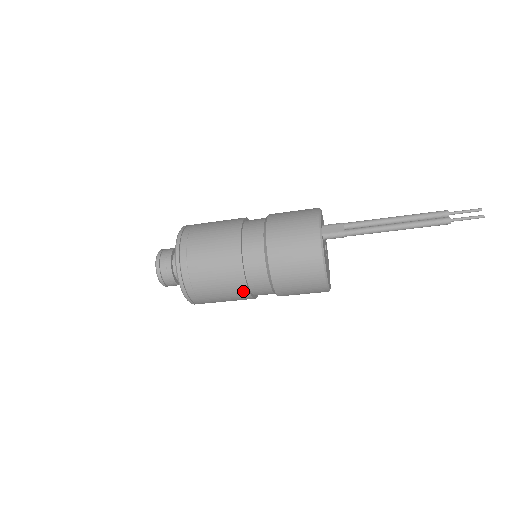
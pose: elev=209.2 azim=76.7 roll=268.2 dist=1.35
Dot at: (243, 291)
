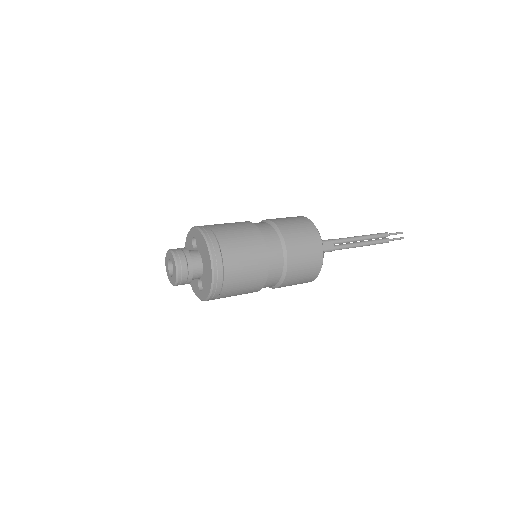
Dot at: occluded
